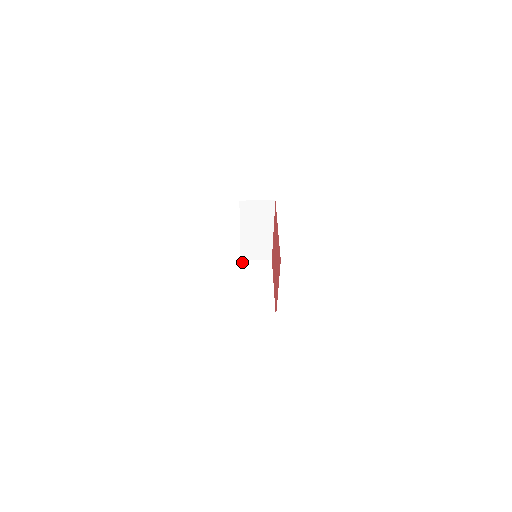
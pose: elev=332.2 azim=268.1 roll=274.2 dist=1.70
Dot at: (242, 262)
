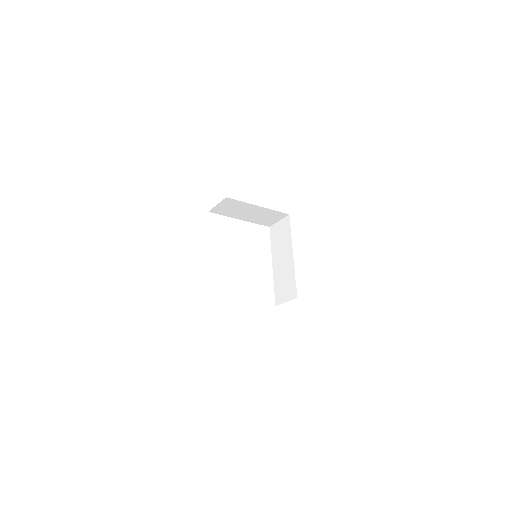
Dot at: occluded
